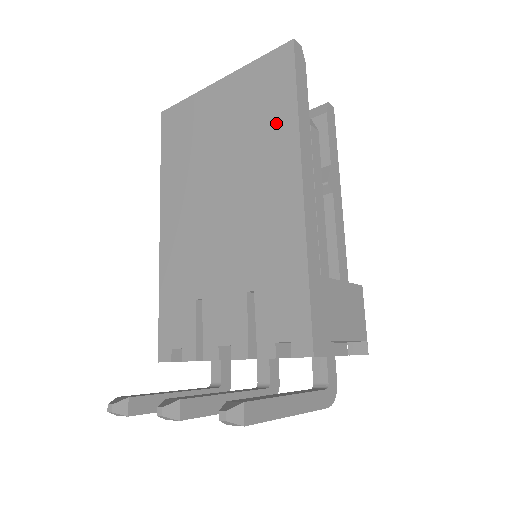
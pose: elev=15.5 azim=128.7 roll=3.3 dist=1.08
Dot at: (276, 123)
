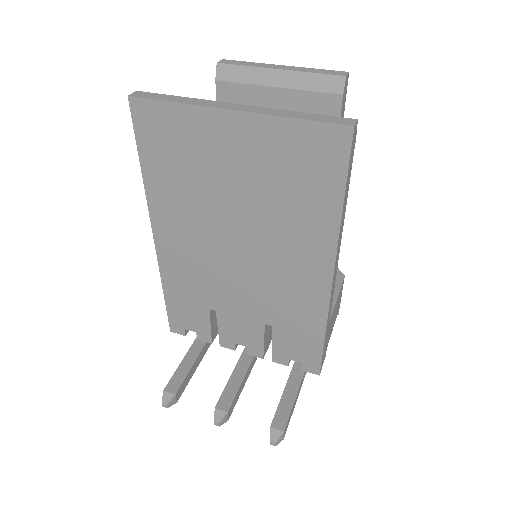
Dot at: (313, 212)
